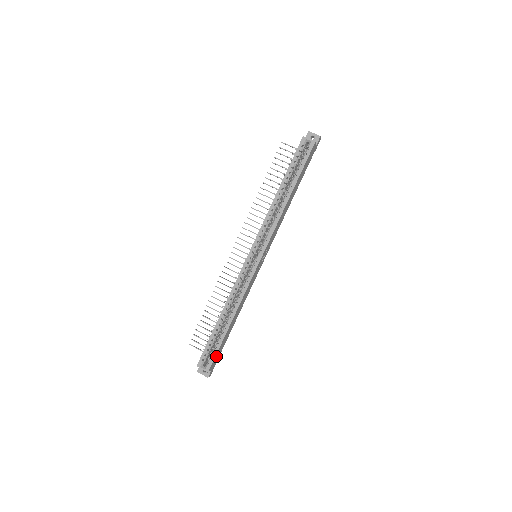
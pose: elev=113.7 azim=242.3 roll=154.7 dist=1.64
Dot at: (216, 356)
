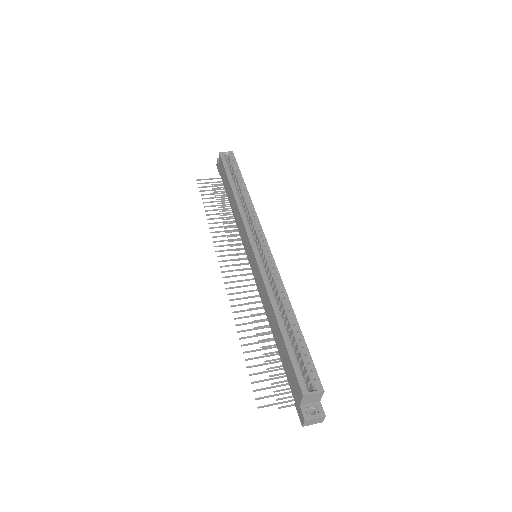
Dot at: occluded
